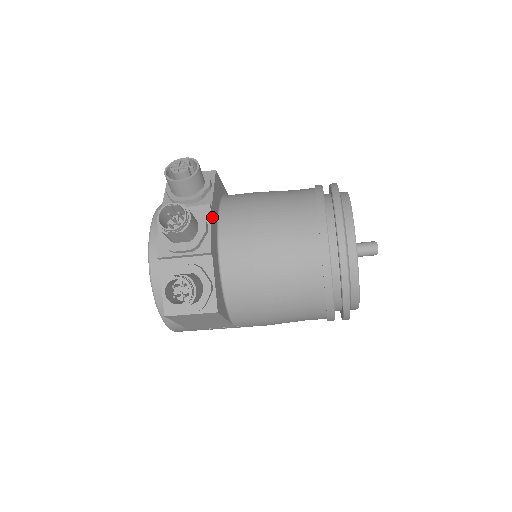
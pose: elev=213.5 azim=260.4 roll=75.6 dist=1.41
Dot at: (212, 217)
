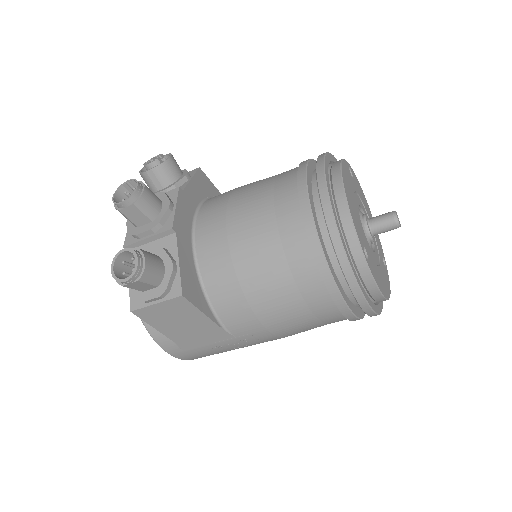
Dot at: (182, 200)
